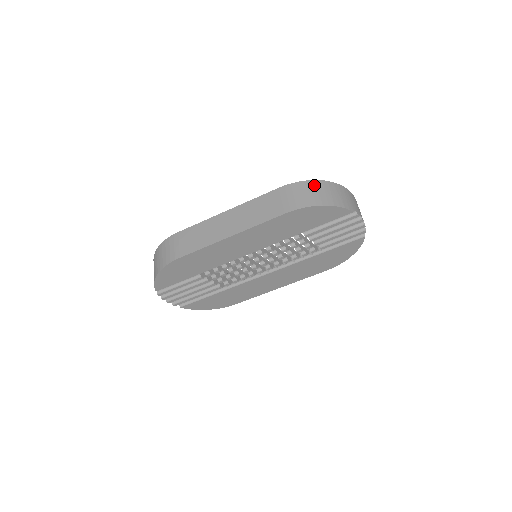
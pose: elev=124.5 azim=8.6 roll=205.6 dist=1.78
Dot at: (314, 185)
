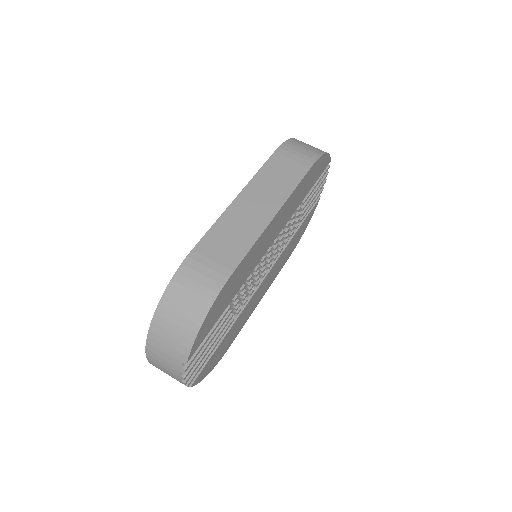
Dot at: (298, 141)
